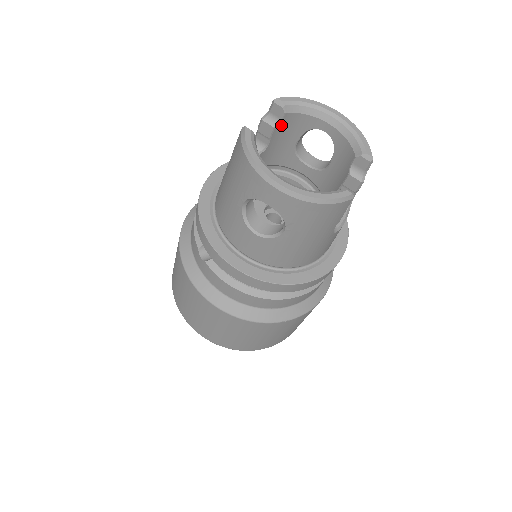
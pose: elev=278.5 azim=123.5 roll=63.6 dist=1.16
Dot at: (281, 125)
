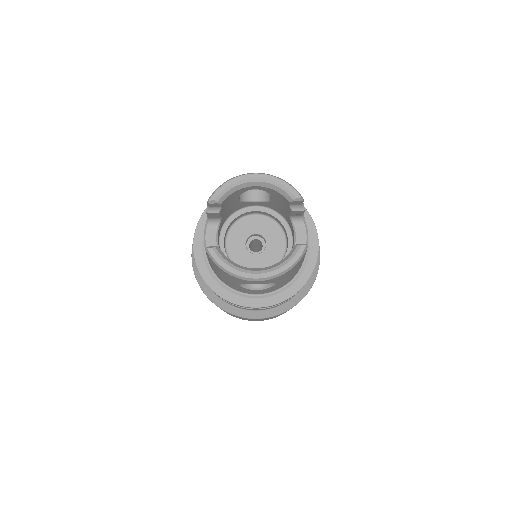
Dot at: (222, 207)
